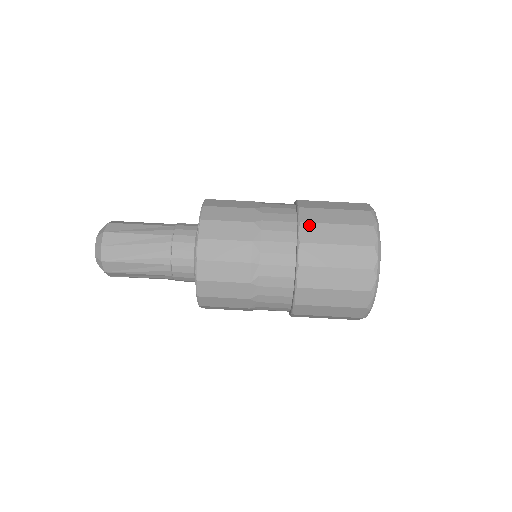
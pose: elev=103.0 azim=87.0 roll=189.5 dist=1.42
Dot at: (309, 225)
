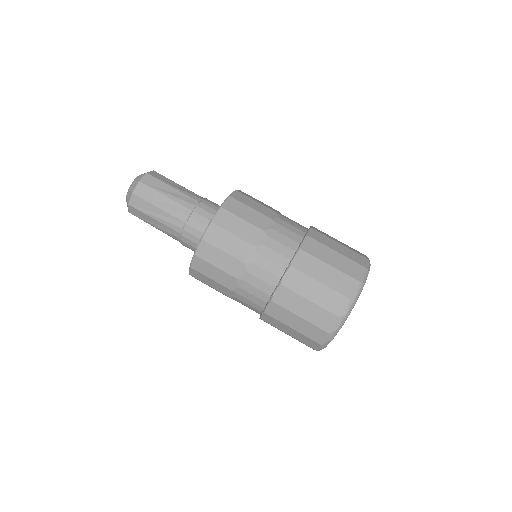
Dot at: (286, 290)
